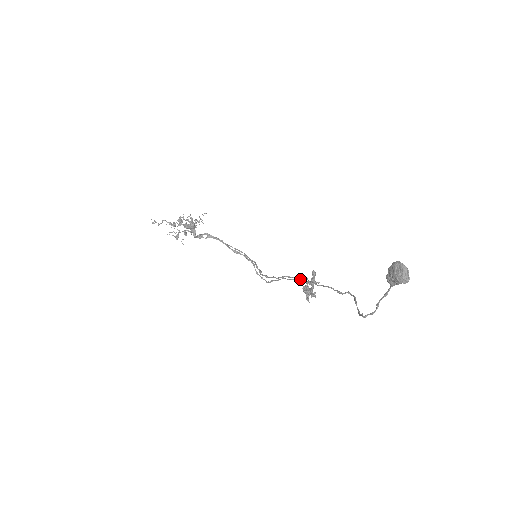
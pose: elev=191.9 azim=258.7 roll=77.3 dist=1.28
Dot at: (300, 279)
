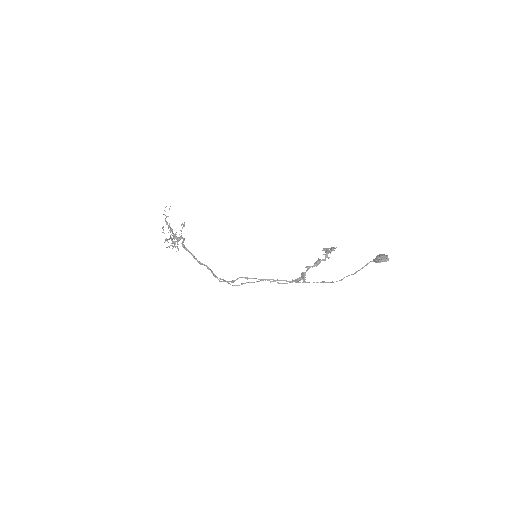
Dot at: (284, 280)
